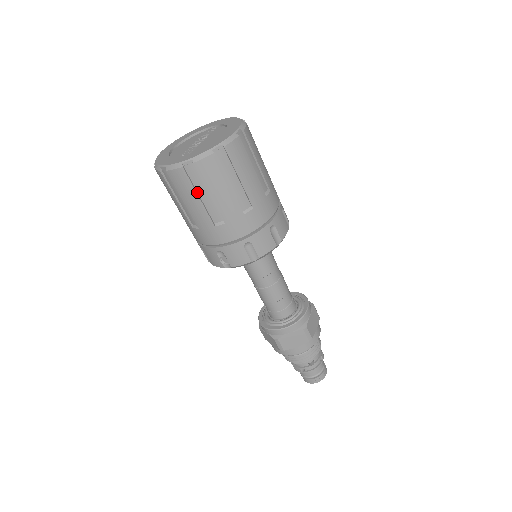
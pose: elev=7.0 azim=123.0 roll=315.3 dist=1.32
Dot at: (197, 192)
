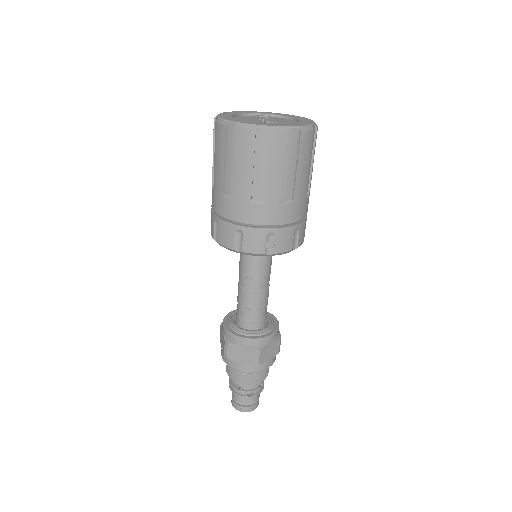
Dot at: (286, 162)
